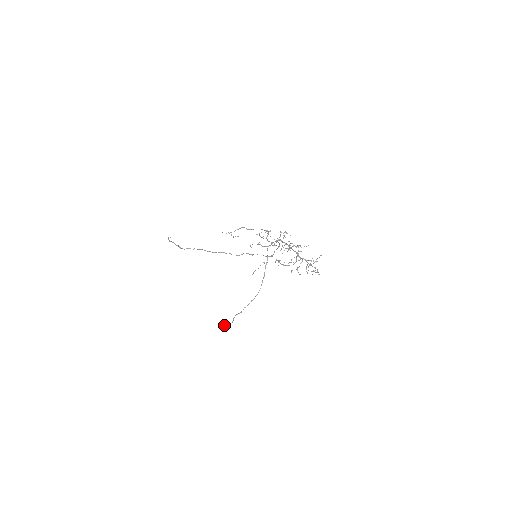
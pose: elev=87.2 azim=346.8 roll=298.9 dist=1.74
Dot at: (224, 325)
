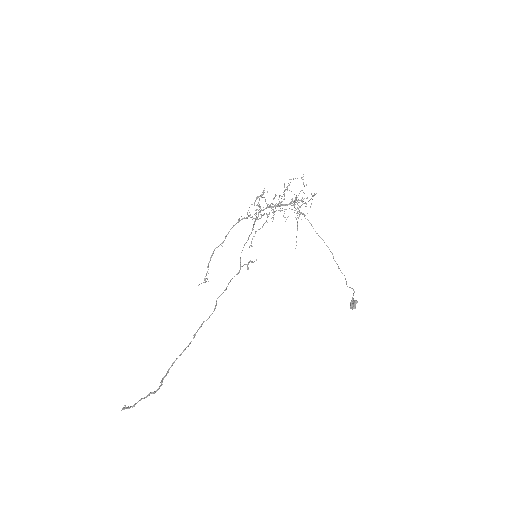
Dot at: (351, 302)
